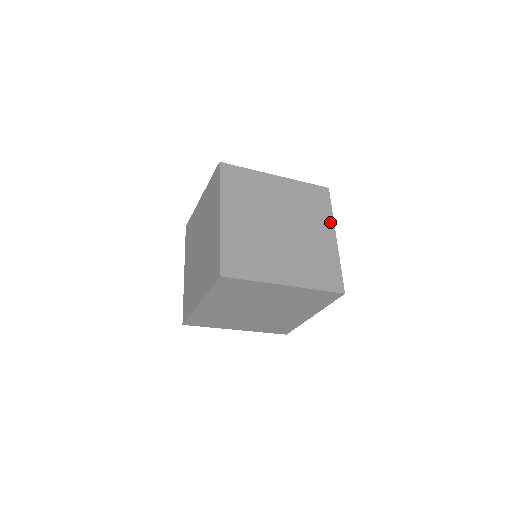
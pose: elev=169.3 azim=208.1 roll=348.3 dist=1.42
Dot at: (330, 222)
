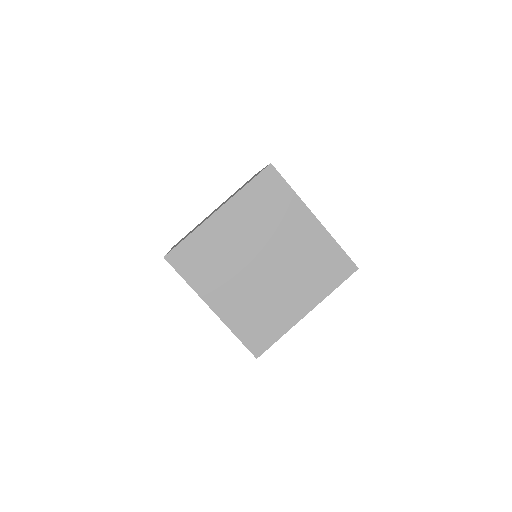
Dot at: occluded
